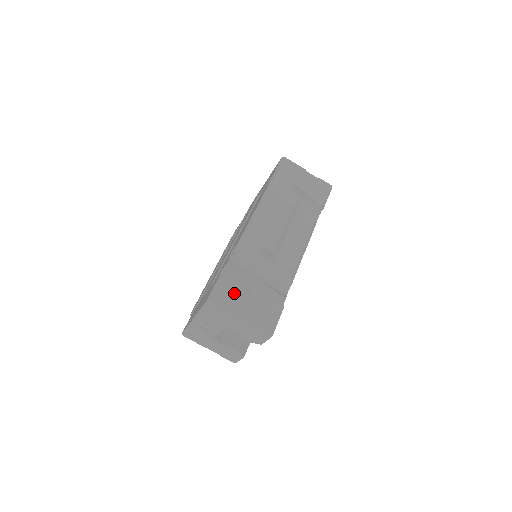
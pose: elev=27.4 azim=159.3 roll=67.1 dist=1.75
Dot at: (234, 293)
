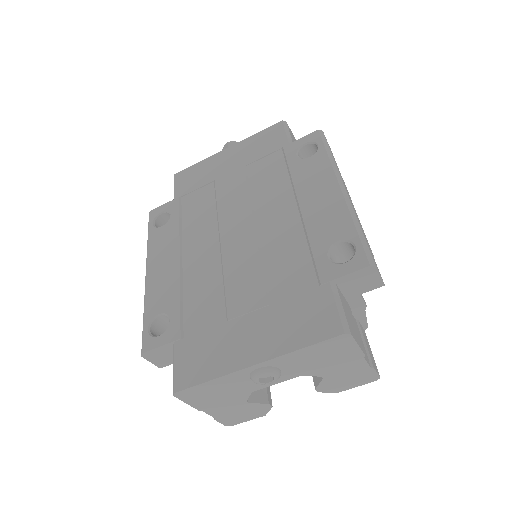
Dot at: (351, 318)
